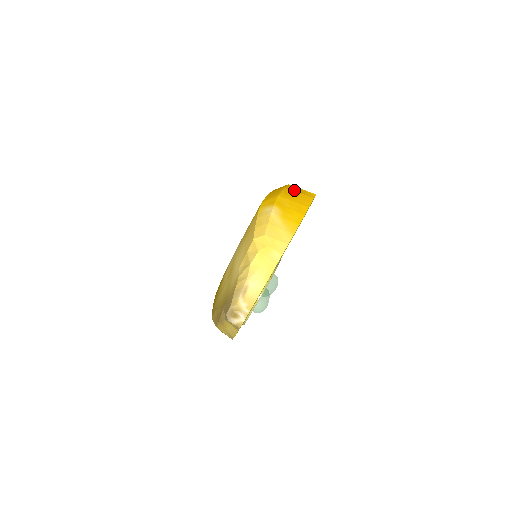
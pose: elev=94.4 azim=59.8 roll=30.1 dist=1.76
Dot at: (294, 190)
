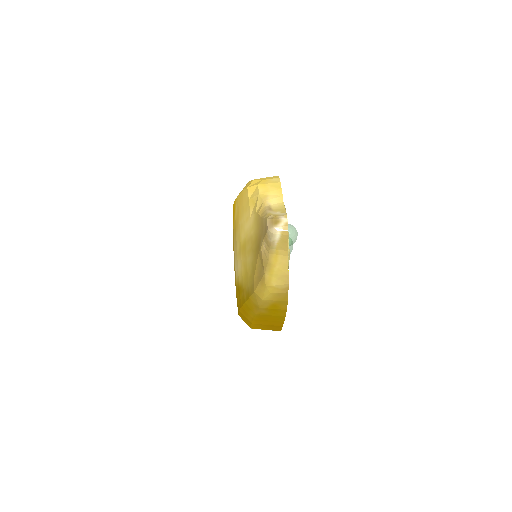
Dot at: occluded
